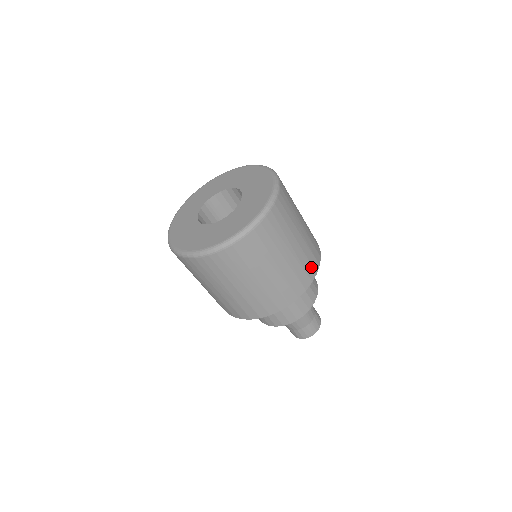
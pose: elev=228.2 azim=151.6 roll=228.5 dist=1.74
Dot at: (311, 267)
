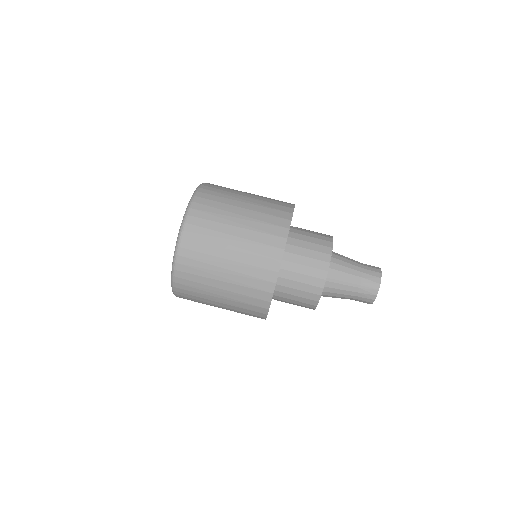
Dot at: (271, 248)
